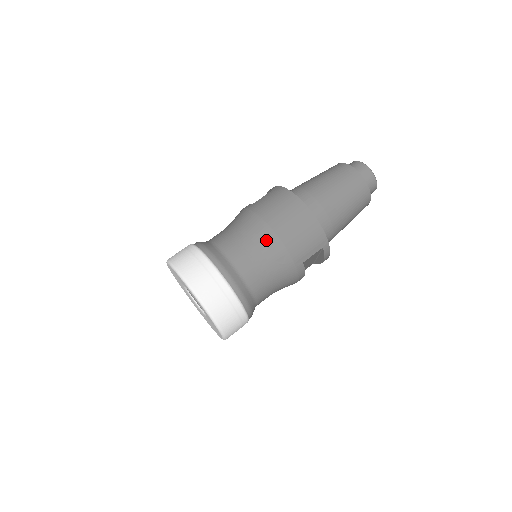
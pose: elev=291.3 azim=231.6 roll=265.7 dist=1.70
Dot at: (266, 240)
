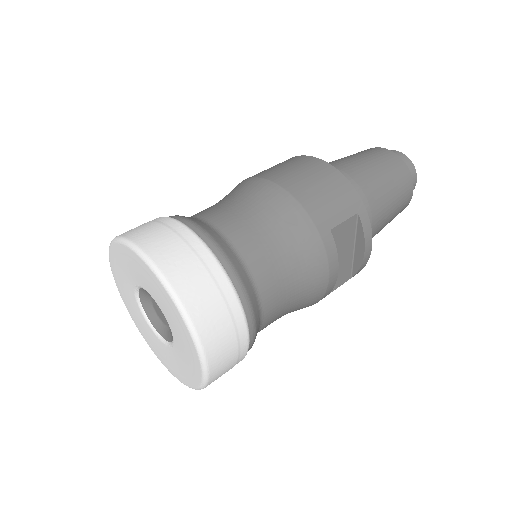
Dot at: (264, 194)
